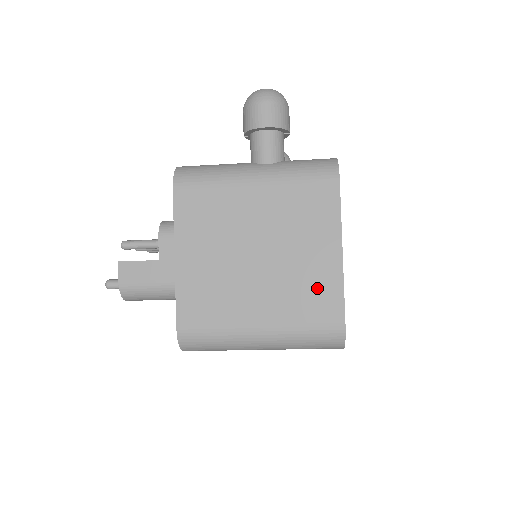
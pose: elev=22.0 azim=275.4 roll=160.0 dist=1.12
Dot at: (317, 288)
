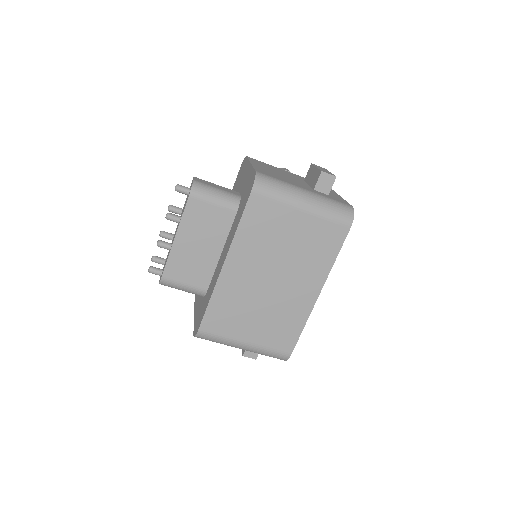
Dot at: (332, 196)
